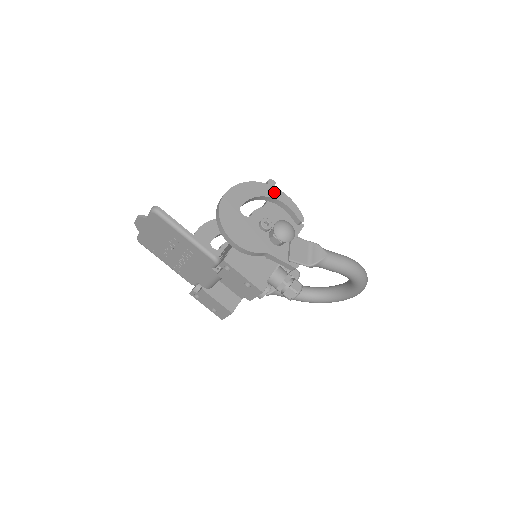
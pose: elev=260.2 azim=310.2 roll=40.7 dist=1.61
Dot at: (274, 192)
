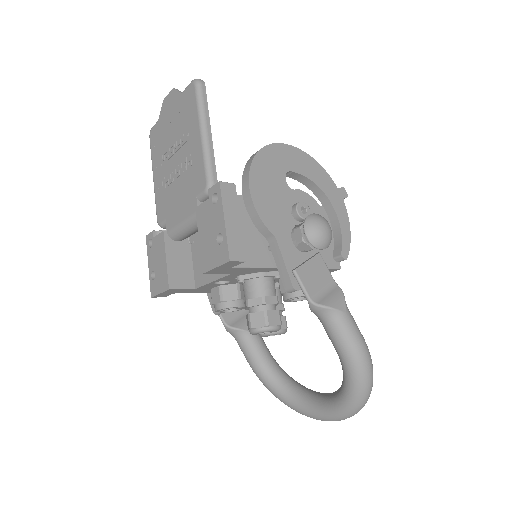
Dot at: (338, 201)
